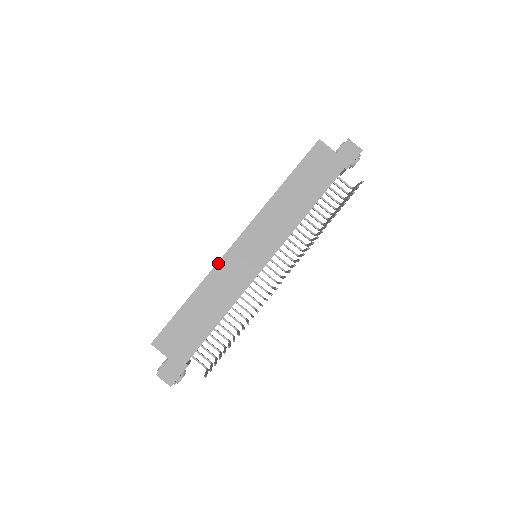
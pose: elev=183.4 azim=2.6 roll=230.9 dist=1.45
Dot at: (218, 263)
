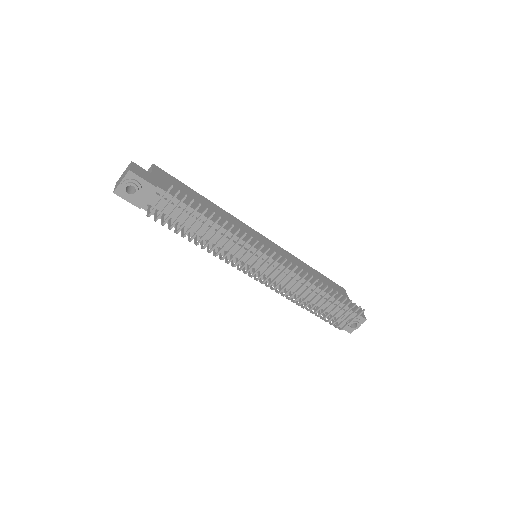
Dot at: (239, 220)
